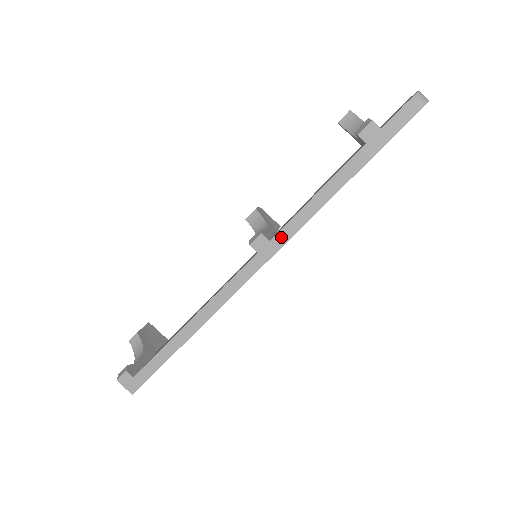
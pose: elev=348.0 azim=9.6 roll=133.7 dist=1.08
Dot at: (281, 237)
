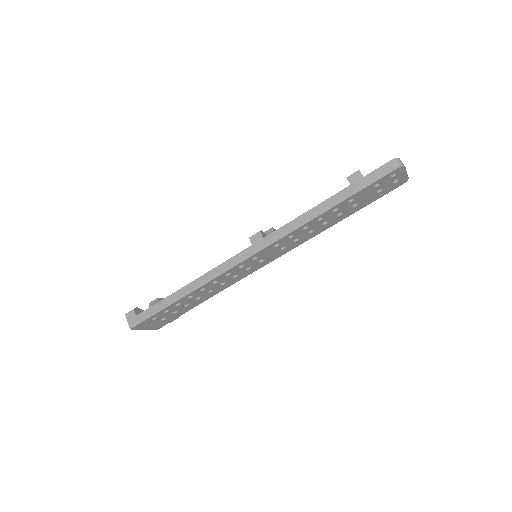
Dot at: (272, 237)
